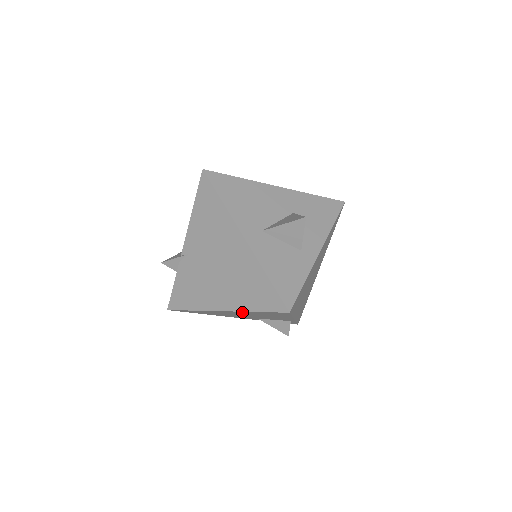
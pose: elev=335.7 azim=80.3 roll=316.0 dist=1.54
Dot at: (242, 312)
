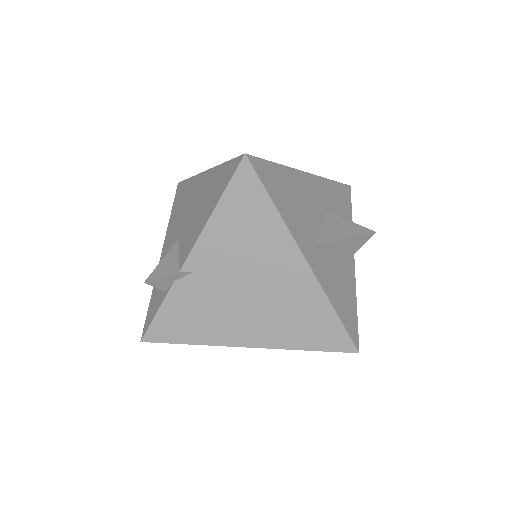
Dot at: occluded
